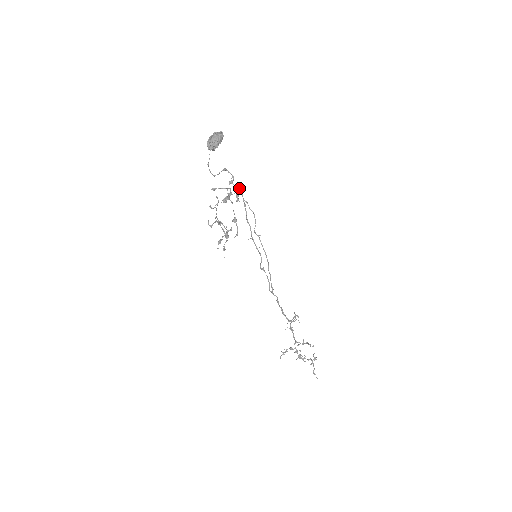
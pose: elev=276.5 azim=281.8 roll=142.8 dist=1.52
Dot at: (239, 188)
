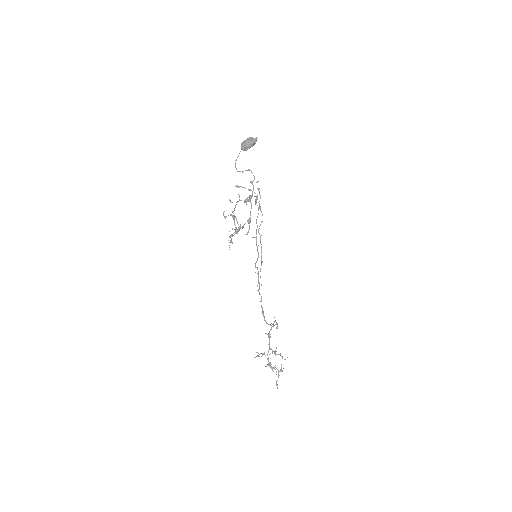
Dot at: (259, 192)
